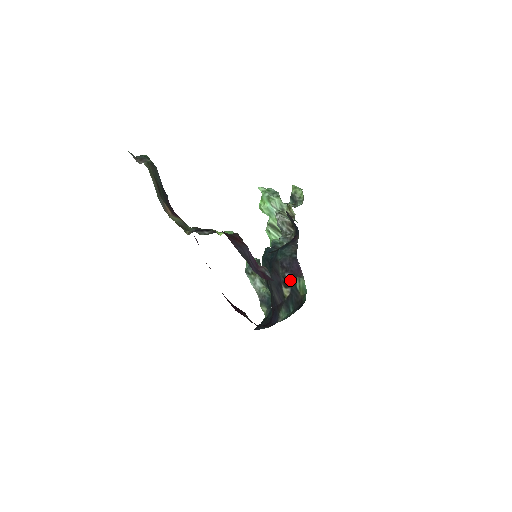
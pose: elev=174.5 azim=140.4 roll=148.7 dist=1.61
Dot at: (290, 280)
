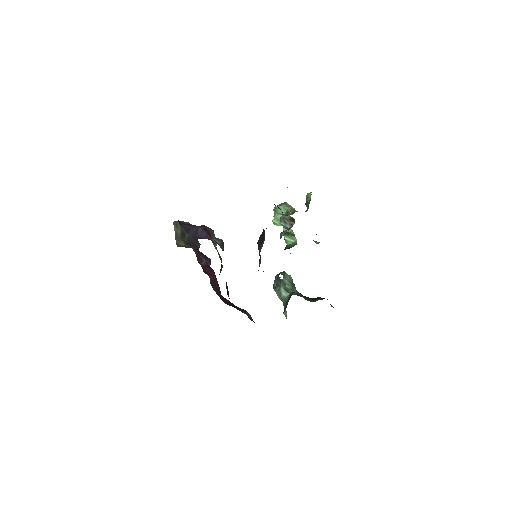
Dot at: occluded
